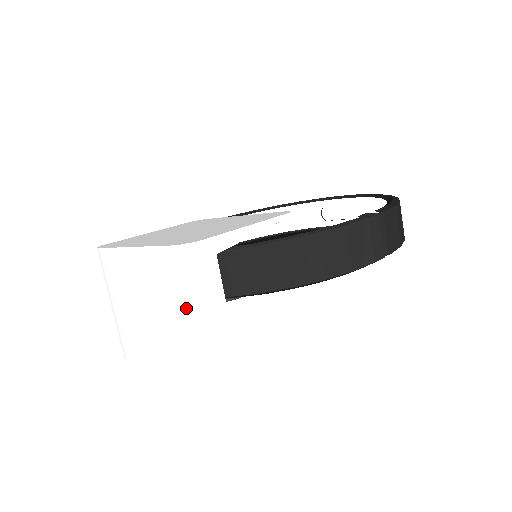
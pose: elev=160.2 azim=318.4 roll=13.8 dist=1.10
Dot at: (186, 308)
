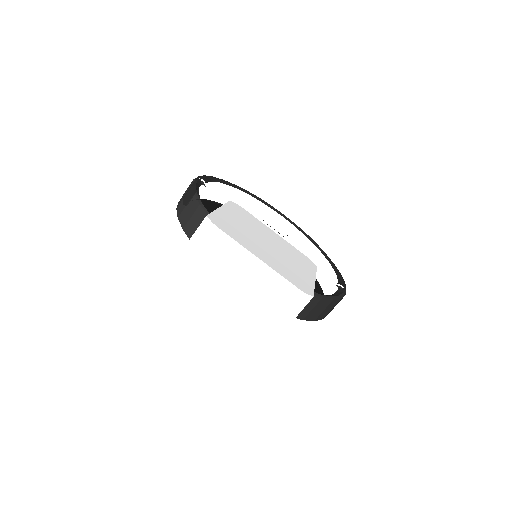
Dot at: (274, 323)
